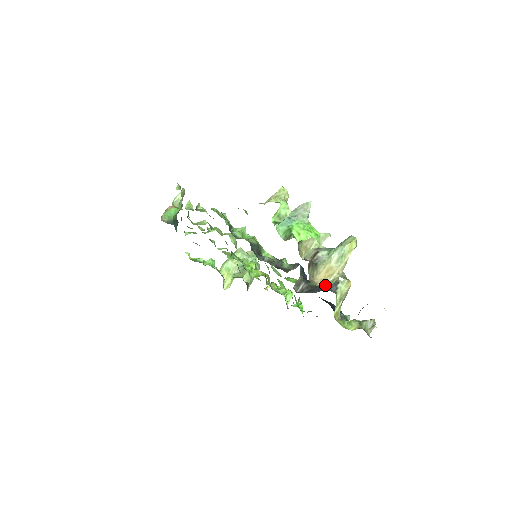
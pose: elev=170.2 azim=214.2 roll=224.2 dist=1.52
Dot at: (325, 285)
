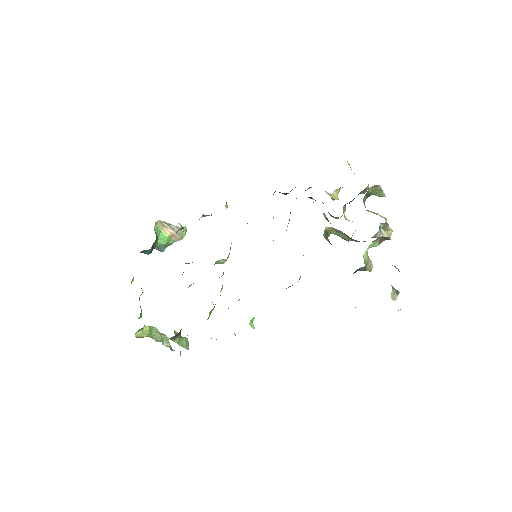
Dot at: occluded
